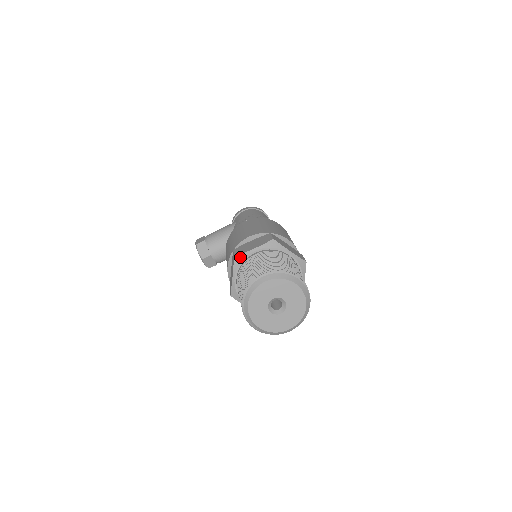
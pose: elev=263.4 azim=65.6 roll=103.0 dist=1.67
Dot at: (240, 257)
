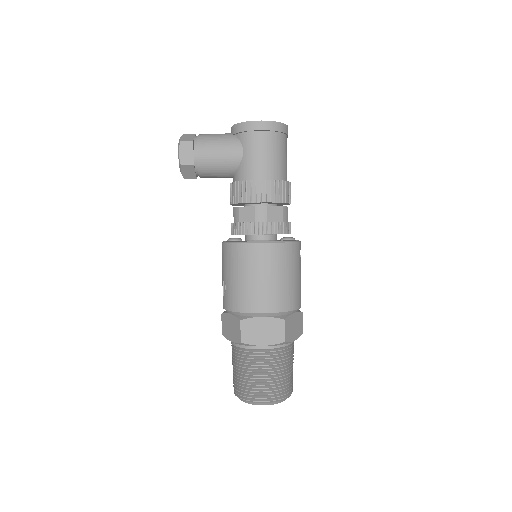
Dot at: (246, 345)
